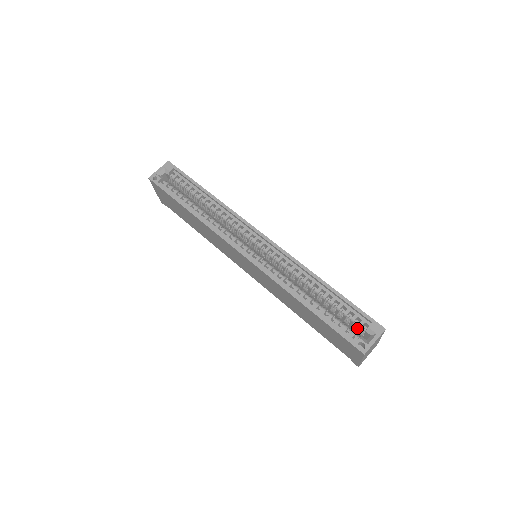
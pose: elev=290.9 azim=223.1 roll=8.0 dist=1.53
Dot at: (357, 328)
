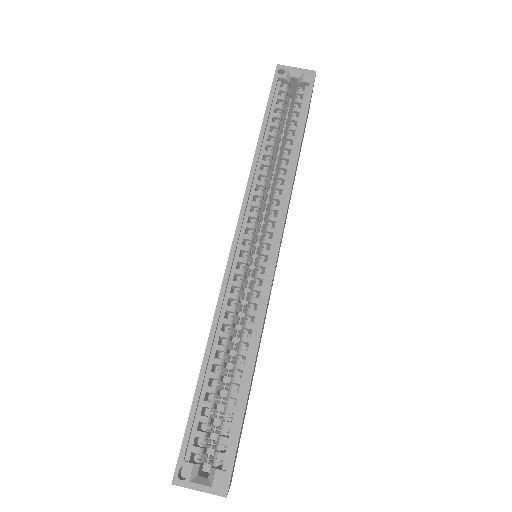
Dot at: (215, 450)
